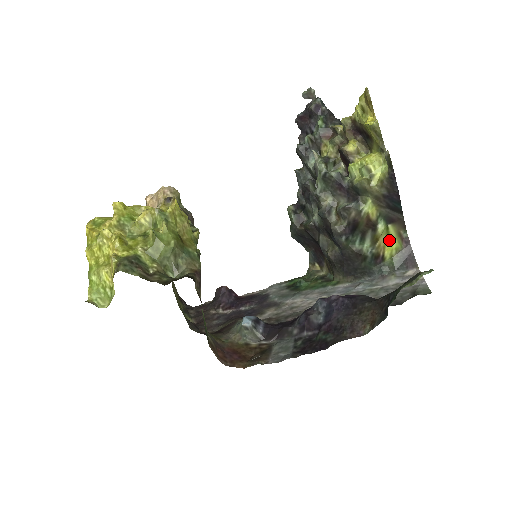
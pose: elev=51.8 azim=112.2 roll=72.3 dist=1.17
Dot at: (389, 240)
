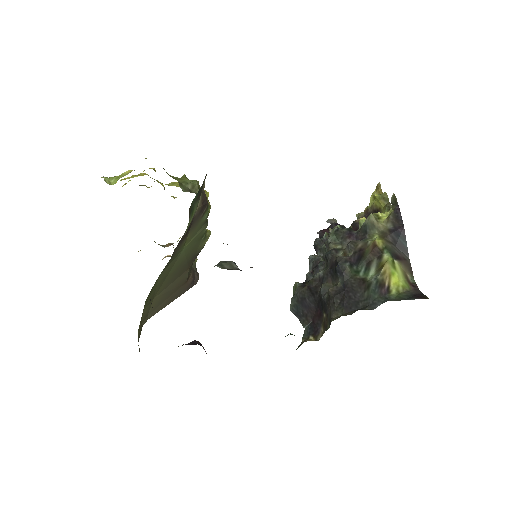
Dot at: (395, 274)
